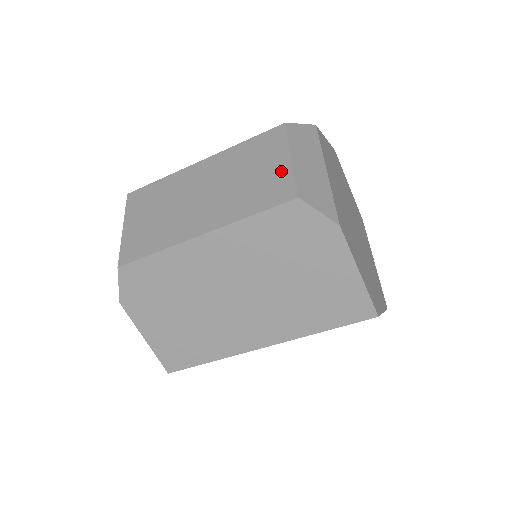
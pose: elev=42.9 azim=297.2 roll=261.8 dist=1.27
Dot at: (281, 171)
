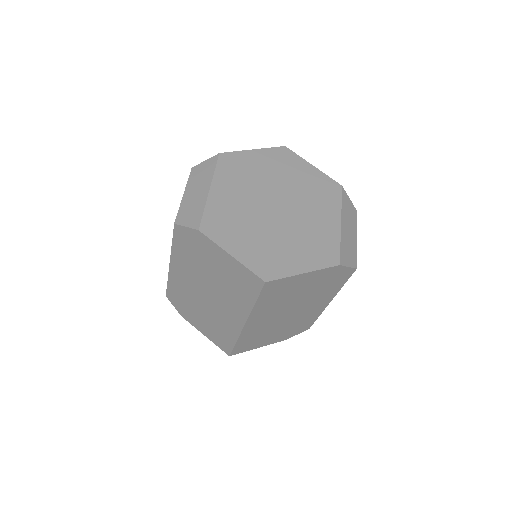
Dot at: occluded
